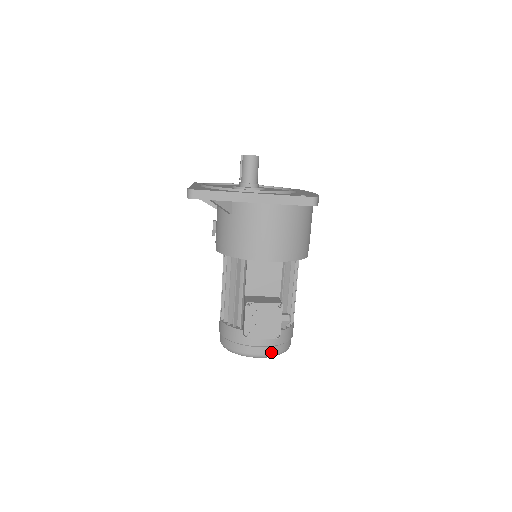
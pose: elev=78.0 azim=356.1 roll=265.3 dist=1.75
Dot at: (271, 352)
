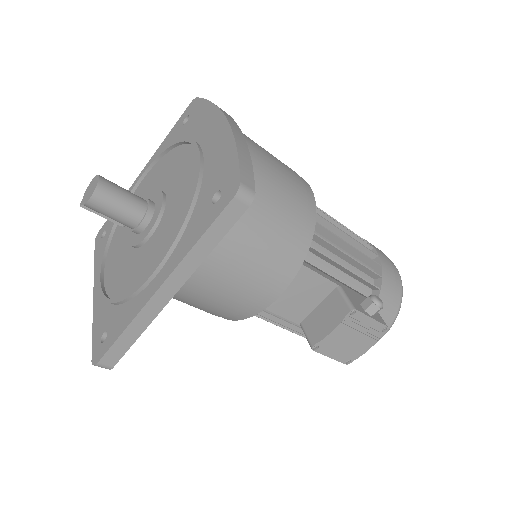
Dot at: (390, 322)
